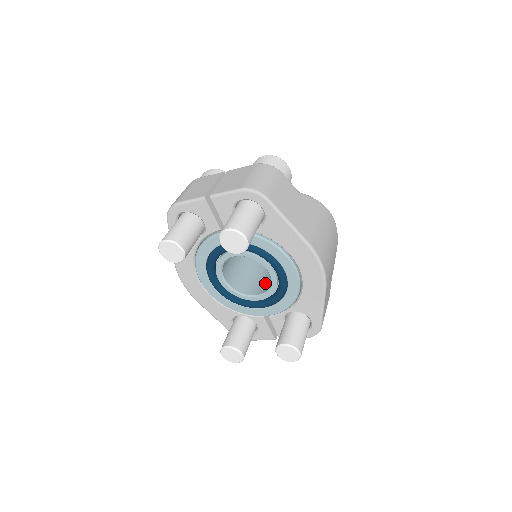
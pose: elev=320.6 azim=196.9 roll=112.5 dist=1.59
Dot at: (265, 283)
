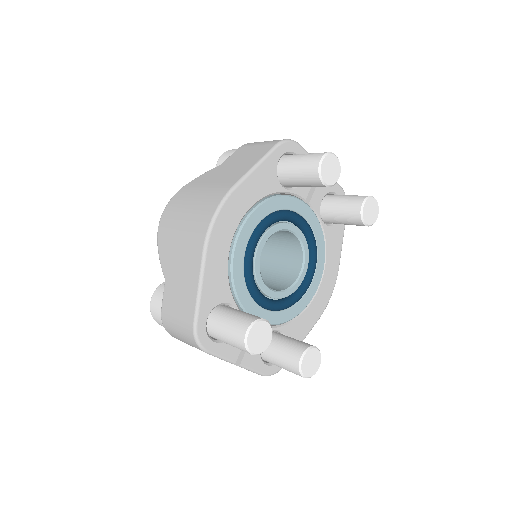
Dot at: occluded
